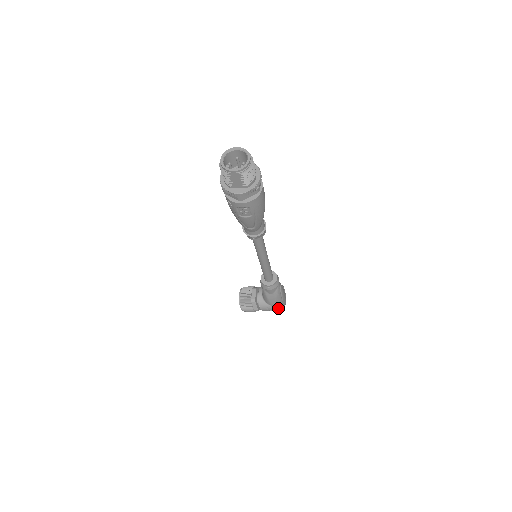
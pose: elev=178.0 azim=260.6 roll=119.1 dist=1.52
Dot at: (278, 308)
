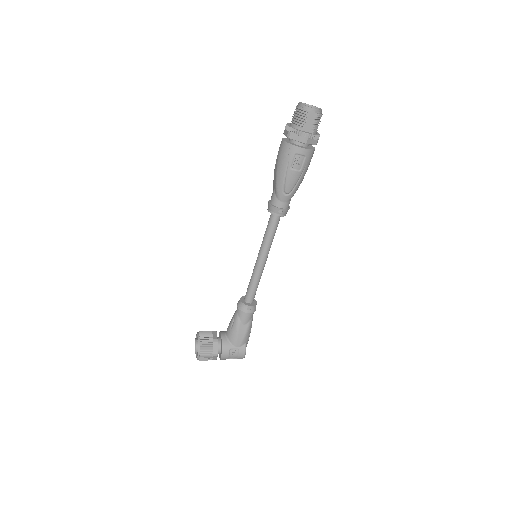
Dot at: (242, 351)
